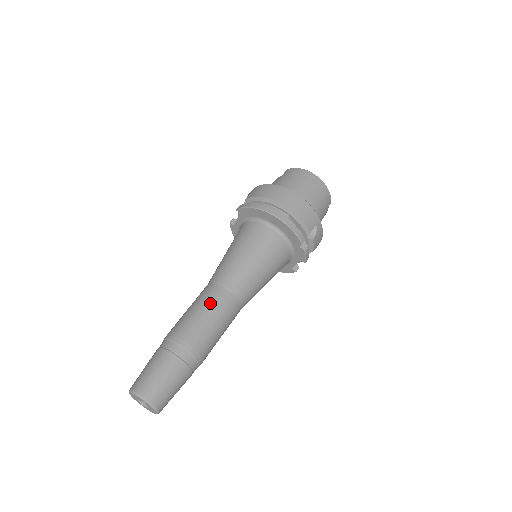
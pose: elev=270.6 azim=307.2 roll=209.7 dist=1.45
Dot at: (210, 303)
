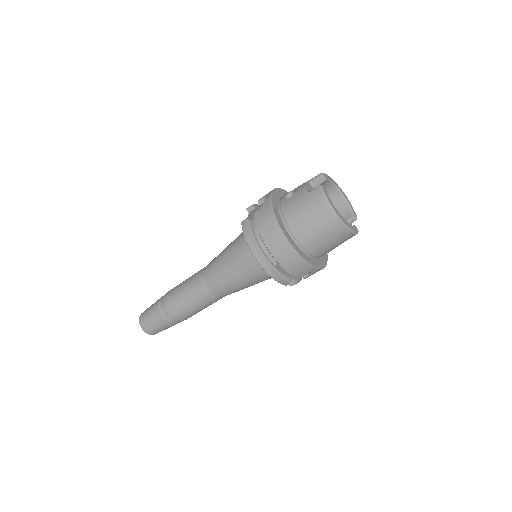
Dot at: (195, 295)
